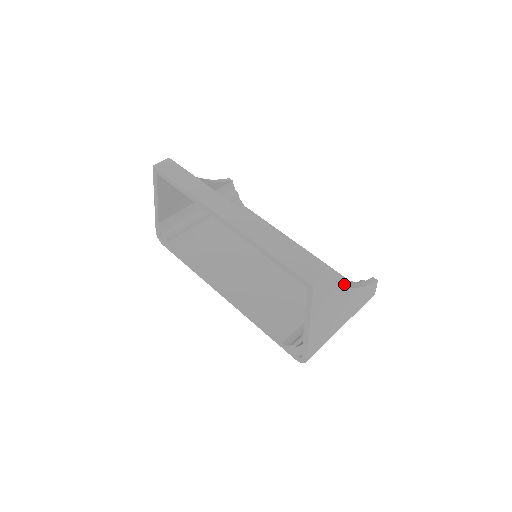
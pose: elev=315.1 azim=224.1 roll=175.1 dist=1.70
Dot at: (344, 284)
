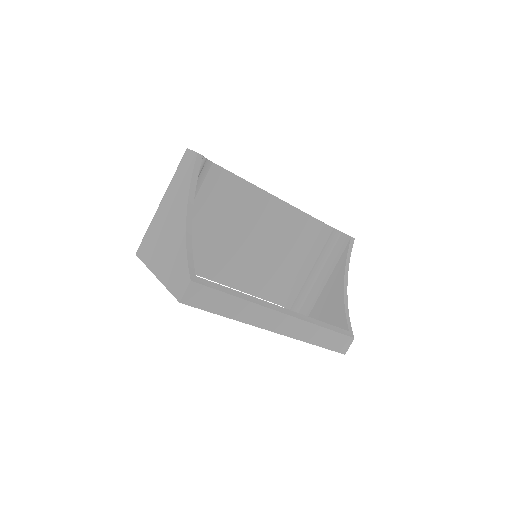
Dot at: (345, 292)
